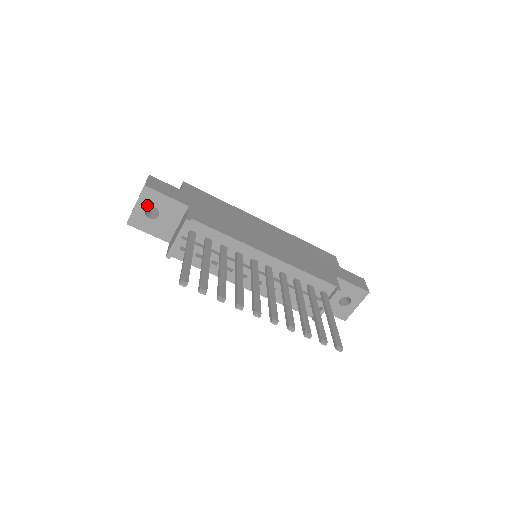
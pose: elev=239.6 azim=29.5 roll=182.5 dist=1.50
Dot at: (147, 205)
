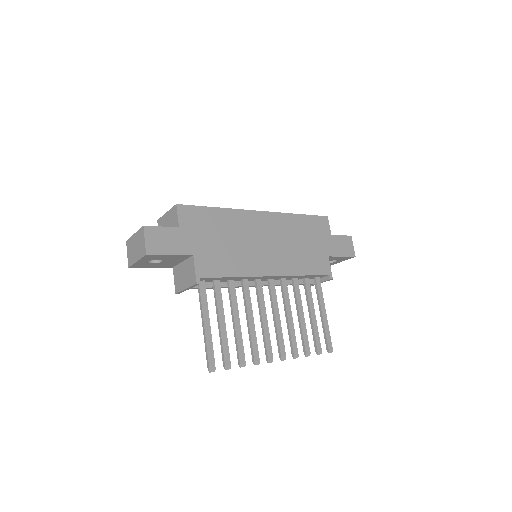
Dot at: (149, 260)
